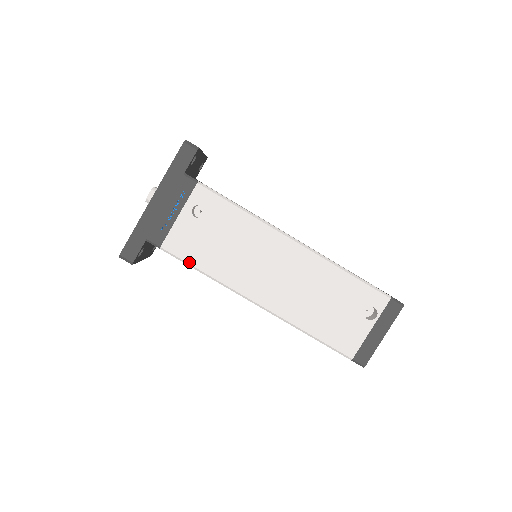
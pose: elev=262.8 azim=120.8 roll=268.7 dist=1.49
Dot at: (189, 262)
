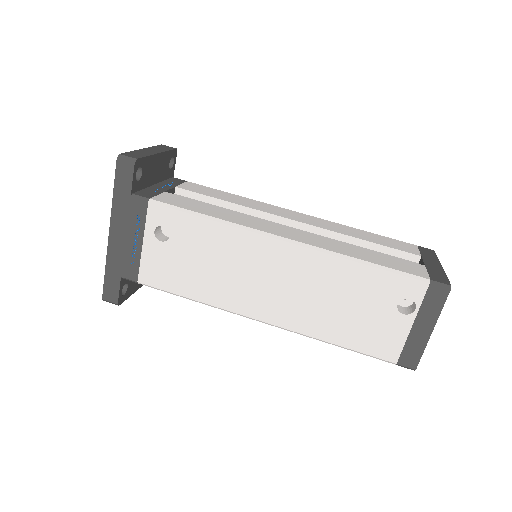
Dot at: (172, 291)
